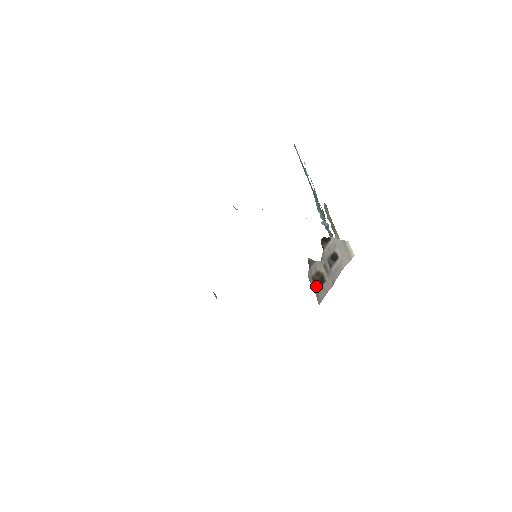
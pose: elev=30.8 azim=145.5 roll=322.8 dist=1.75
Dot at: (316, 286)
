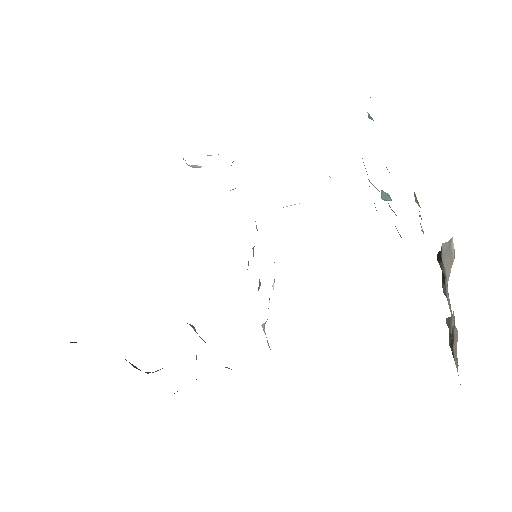
Dot at: occluded
